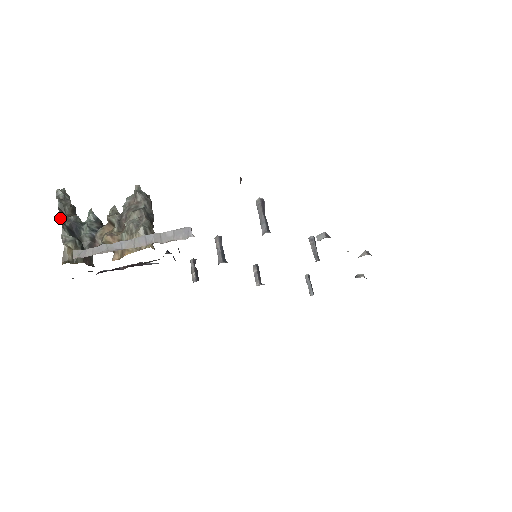
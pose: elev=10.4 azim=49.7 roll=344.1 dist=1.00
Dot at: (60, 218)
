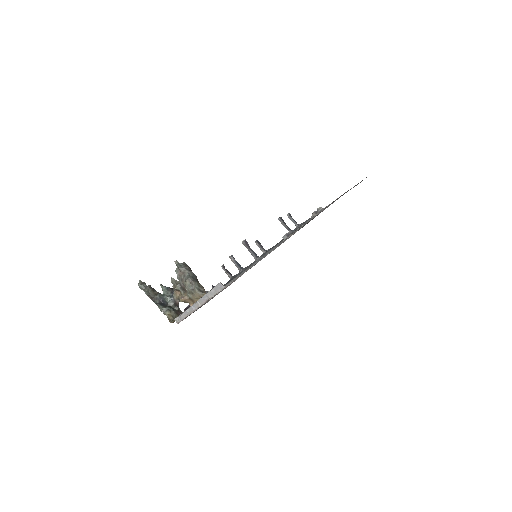
Dot at: occluded
